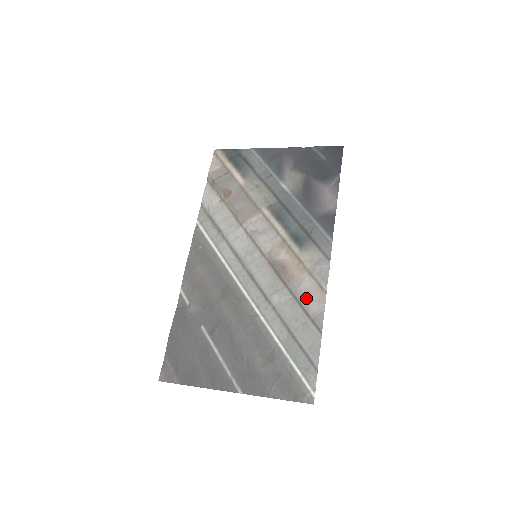
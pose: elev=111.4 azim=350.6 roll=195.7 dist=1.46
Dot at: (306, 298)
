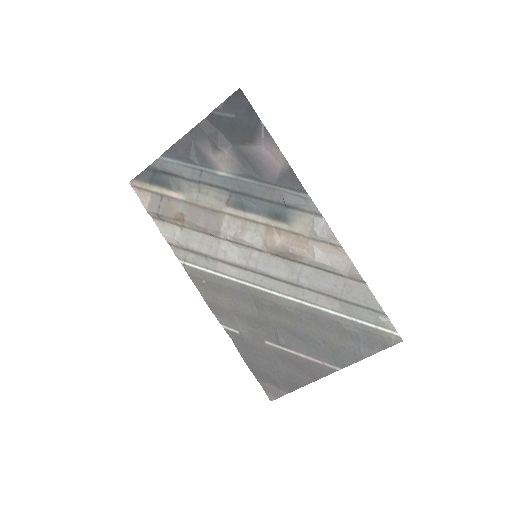
Dot at: (329, 263)
